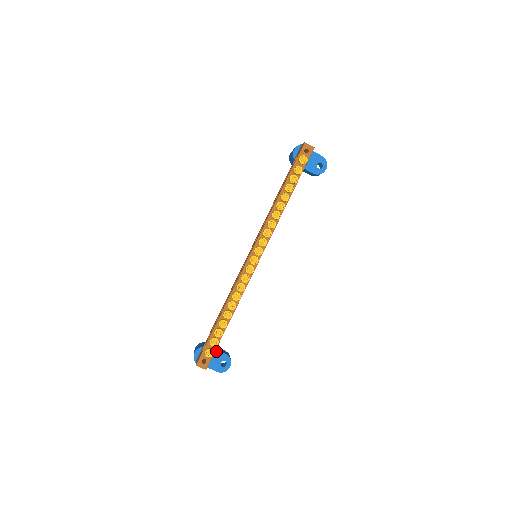
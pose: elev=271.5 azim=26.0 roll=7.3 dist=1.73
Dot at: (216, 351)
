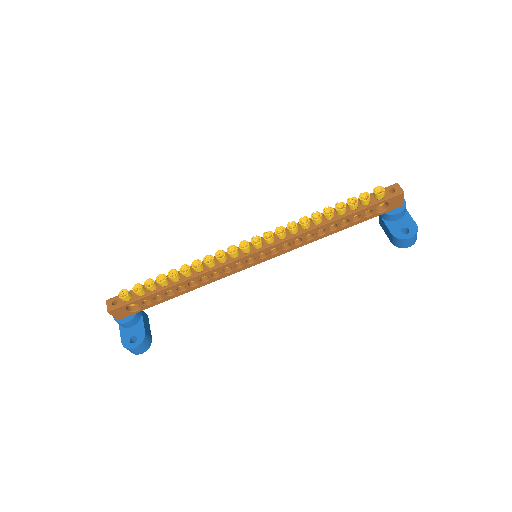
Dot at: (141, 322)
